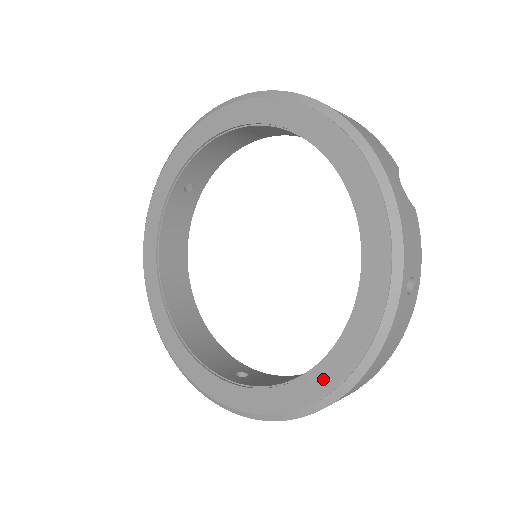
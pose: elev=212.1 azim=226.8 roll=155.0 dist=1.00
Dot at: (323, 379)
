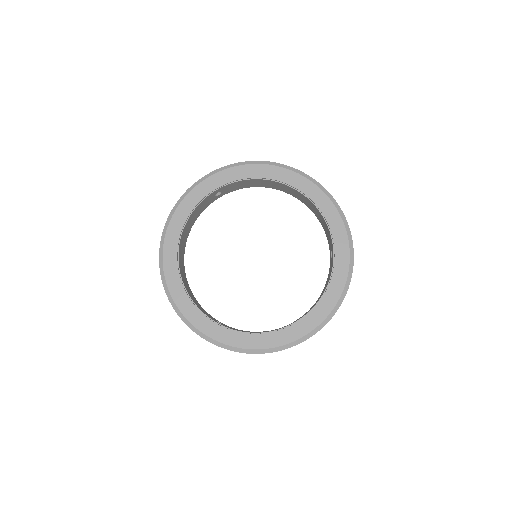
Dot at: (287, 335)
